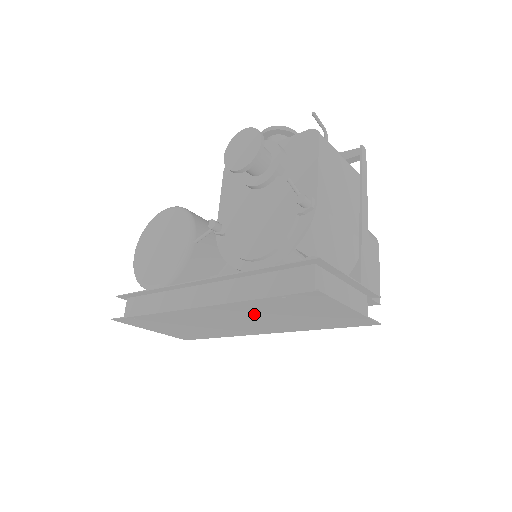
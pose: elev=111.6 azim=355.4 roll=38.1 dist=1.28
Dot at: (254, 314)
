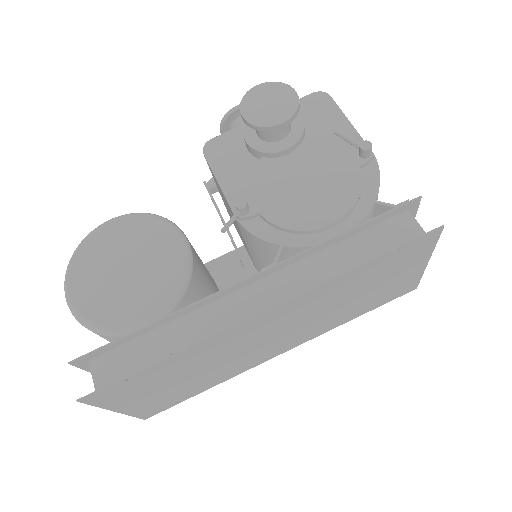
Dot at: (320, 305)
